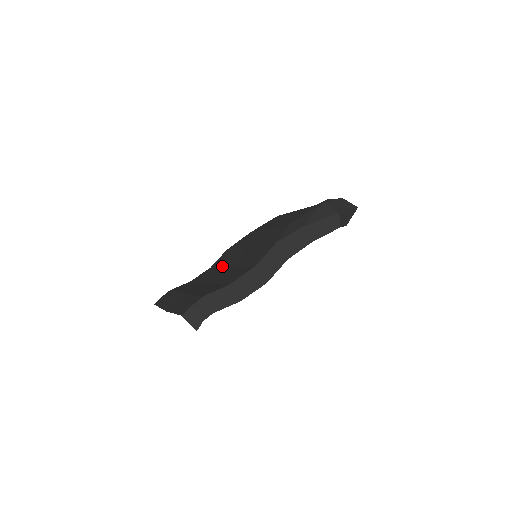
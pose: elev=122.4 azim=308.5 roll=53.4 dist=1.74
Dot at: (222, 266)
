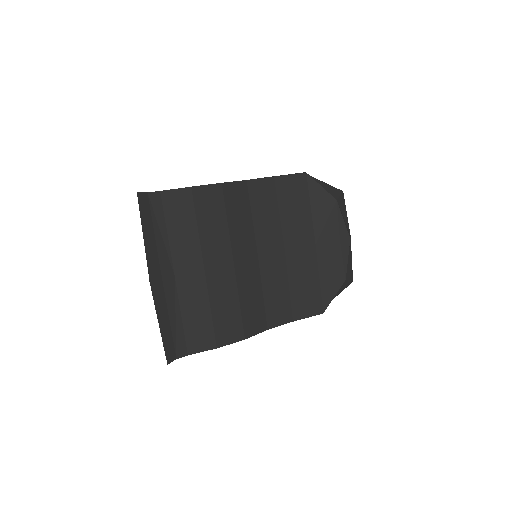
Dot at: occluded
